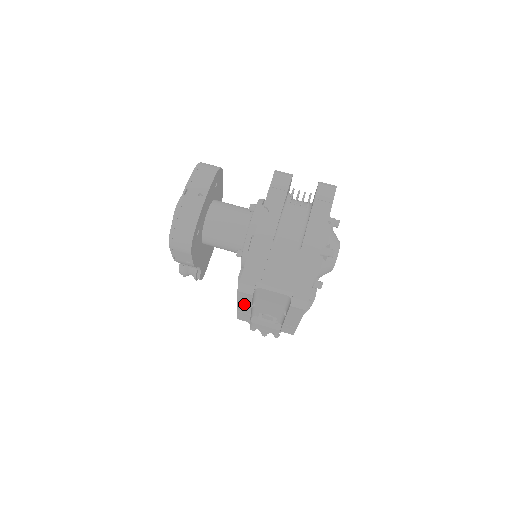
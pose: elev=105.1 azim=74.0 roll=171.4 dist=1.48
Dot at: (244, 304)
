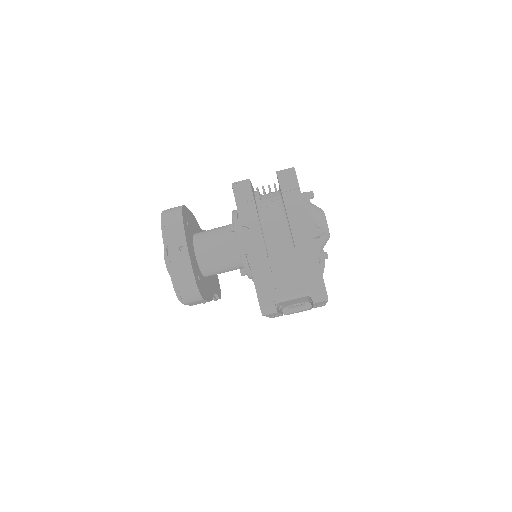
Dot at: occluded
